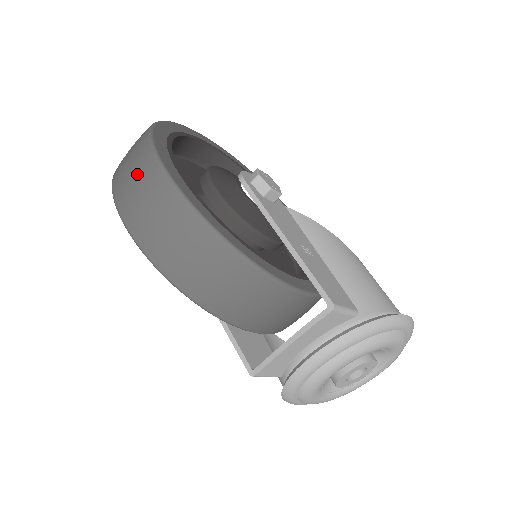
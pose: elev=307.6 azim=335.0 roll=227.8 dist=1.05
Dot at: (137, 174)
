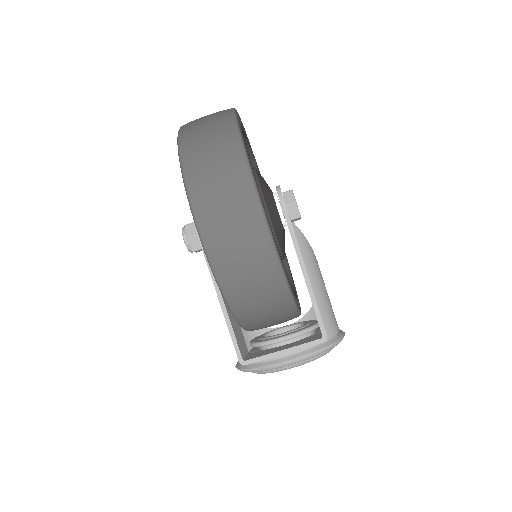
Dot at: (231, 200)
